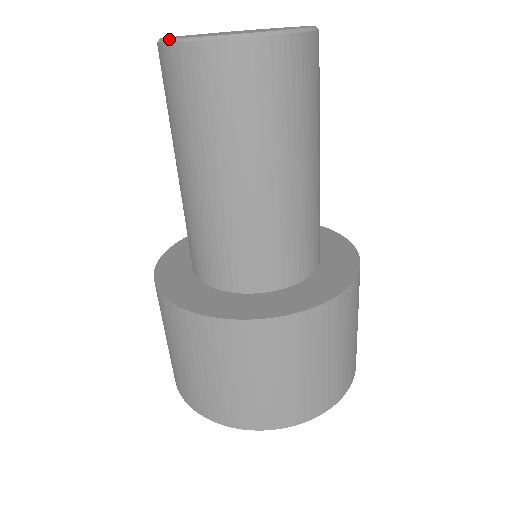
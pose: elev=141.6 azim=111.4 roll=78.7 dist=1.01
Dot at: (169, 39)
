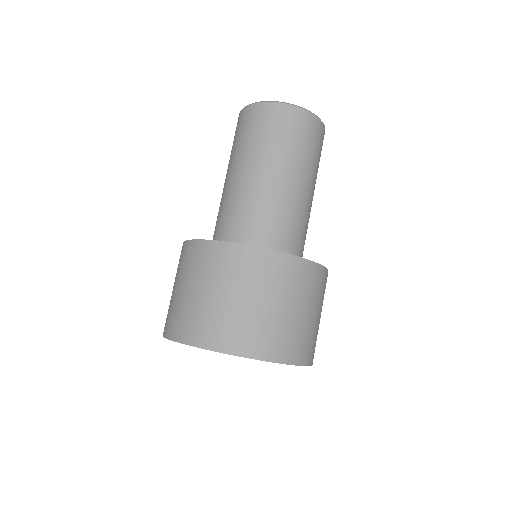
Dot at: occluded
